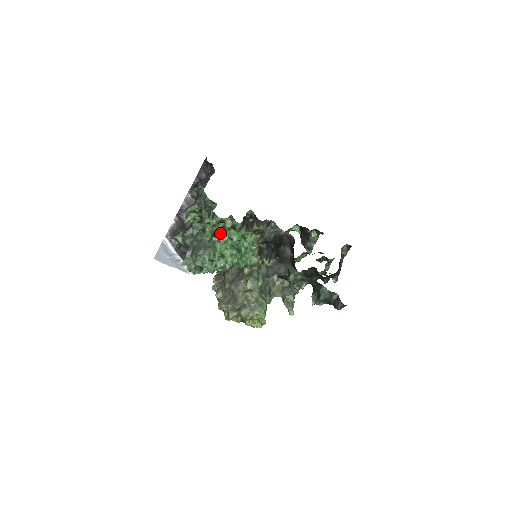
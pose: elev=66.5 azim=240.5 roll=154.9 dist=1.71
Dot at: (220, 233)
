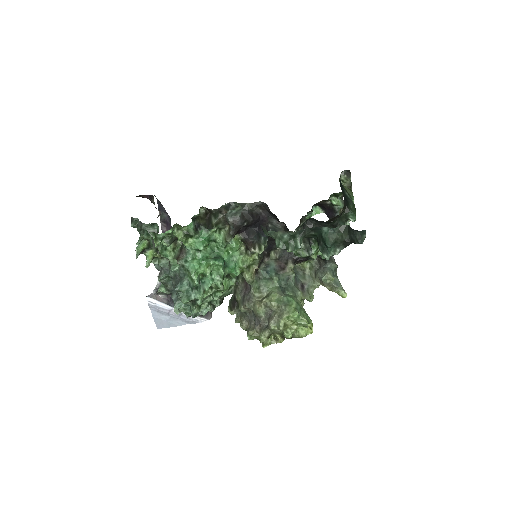
Dot at: (183, 252)
